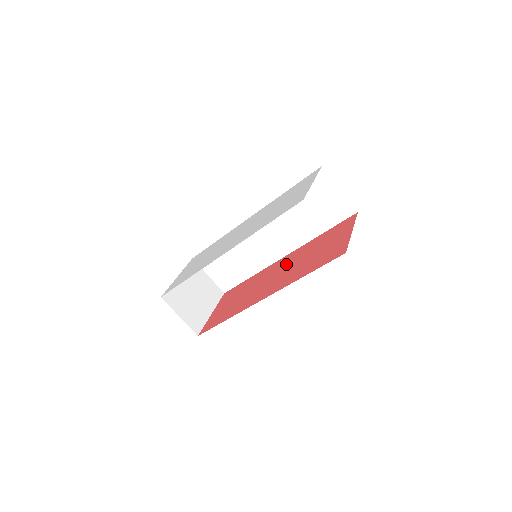
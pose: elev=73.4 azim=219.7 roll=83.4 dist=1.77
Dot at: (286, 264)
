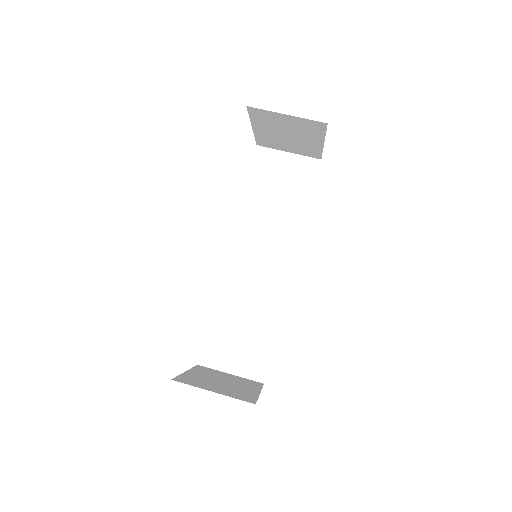
Dot at: occluded
